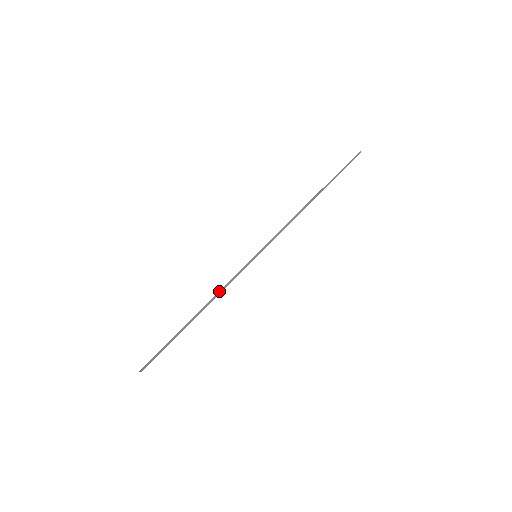
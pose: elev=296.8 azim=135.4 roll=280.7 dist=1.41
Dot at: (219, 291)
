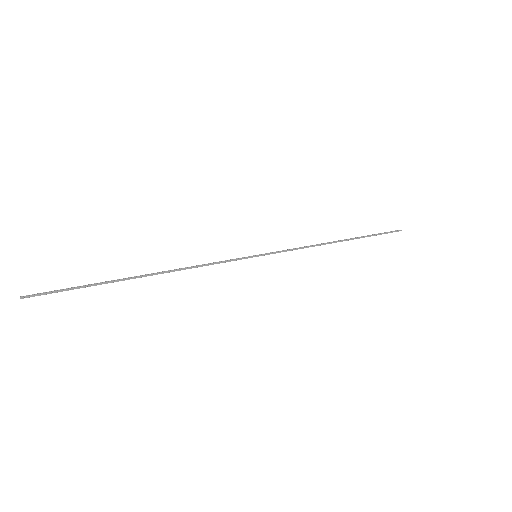
Dot at: (192, 266)
